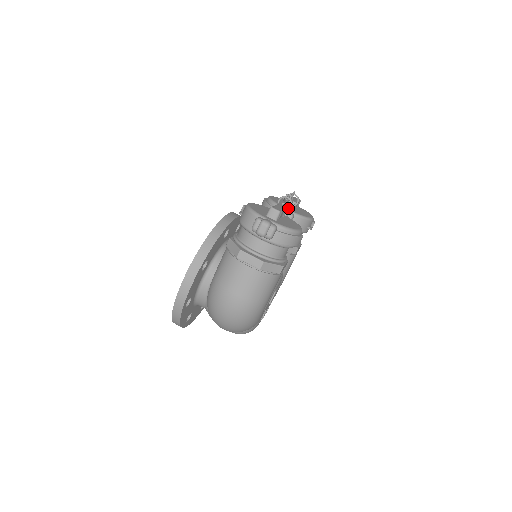
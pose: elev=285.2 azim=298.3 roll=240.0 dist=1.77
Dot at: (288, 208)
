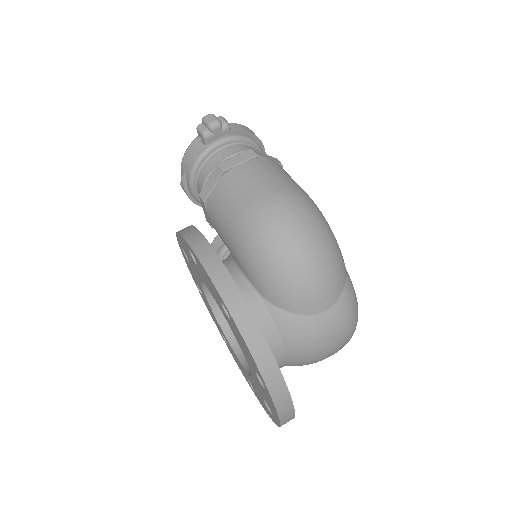
Dot at: occluded
